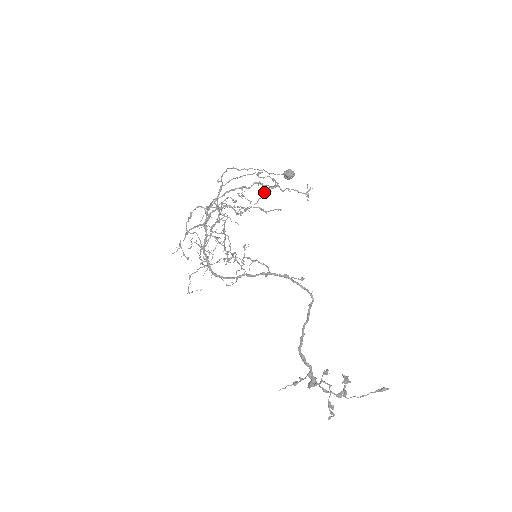
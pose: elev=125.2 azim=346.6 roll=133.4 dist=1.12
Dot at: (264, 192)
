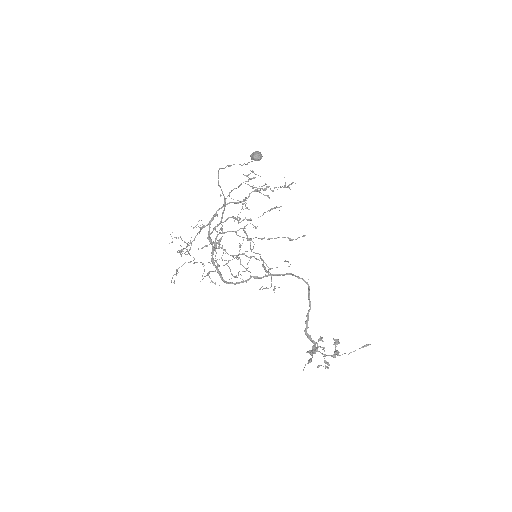
Dot at: occluded
